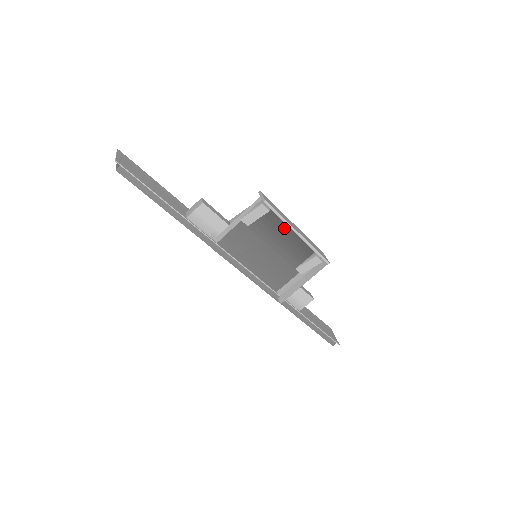
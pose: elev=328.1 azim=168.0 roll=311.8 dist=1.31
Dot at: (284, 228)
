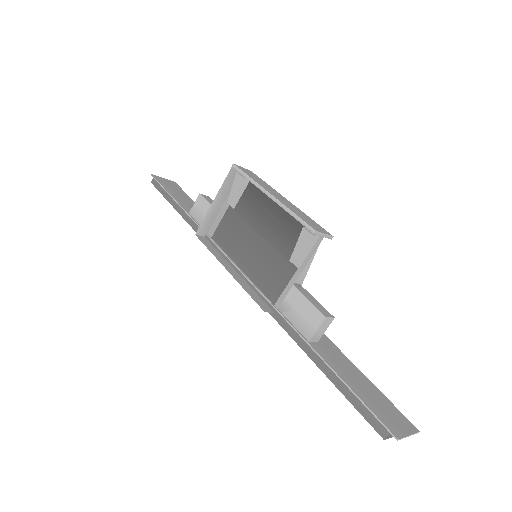
Dot at: (269, 202)
